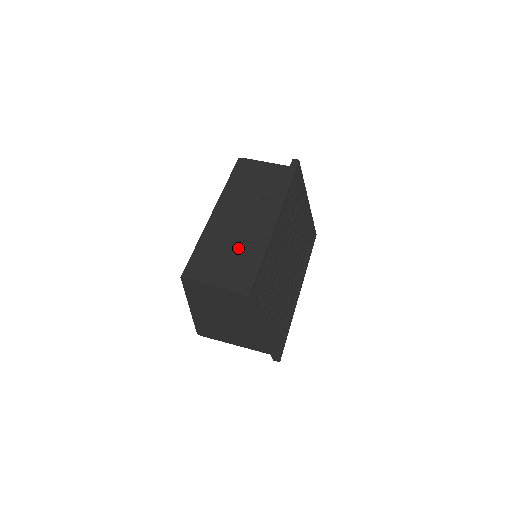
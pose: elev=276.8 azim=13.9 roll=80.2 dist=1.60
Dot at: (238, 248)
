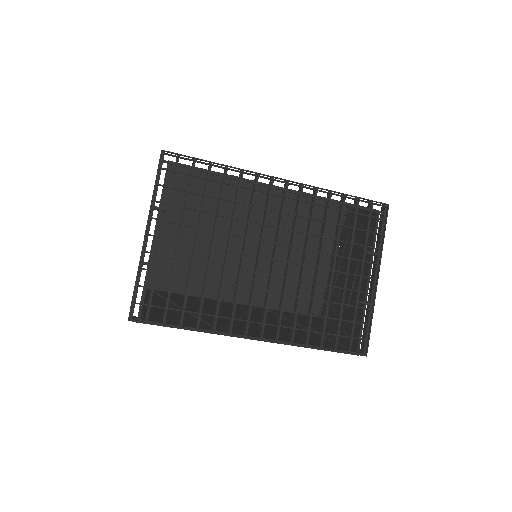
Dot at: occluded
